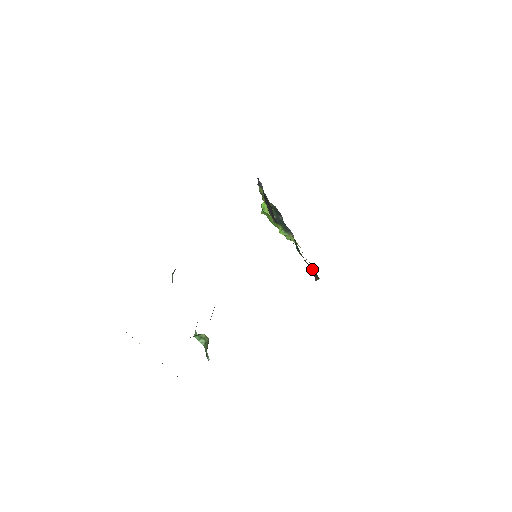
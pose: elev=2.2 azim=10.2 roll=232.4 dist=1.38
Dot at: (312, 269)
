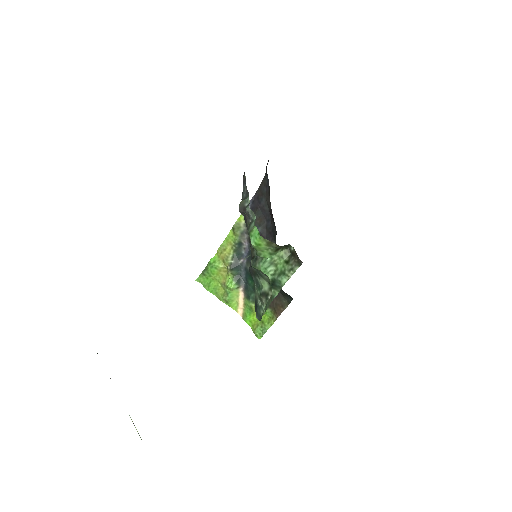
Dot at: (278, 300)
